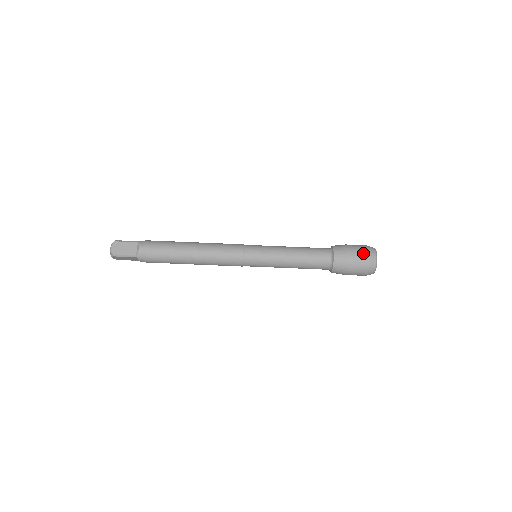
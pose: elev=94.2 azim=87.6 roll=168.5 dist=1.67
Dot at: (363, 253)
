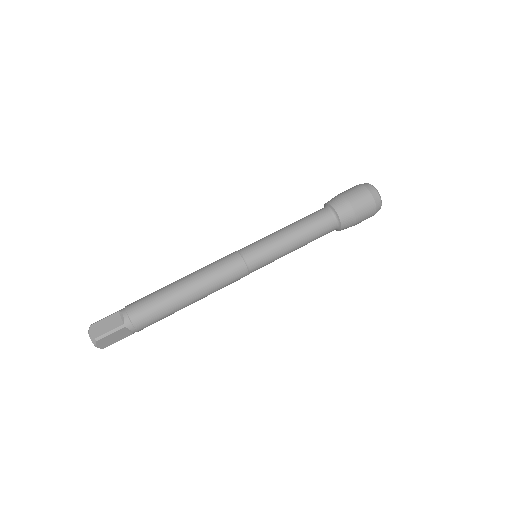
Dot at: (358, 189)
